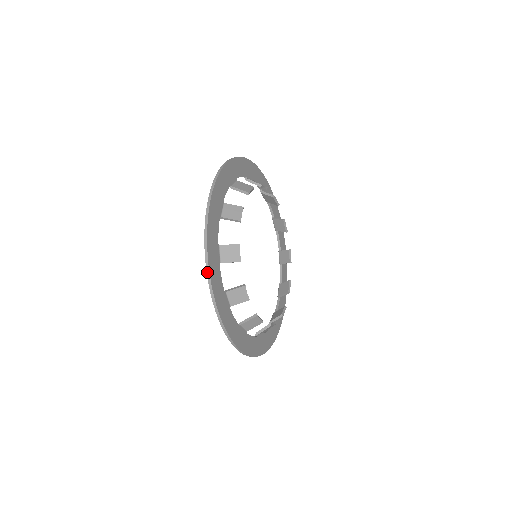
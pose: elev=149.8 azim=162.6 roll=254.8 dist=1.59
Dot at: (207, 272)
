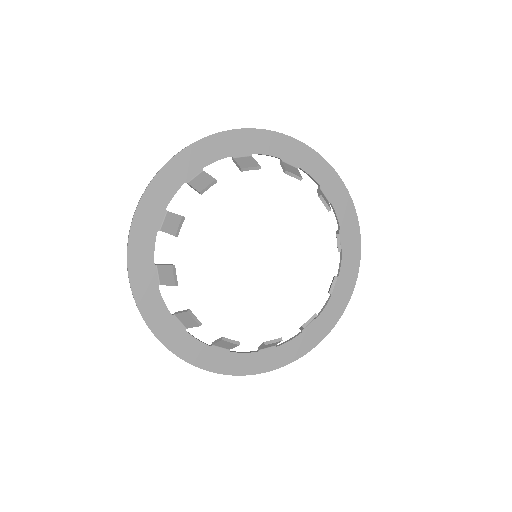
Dot at: (130, 230)
